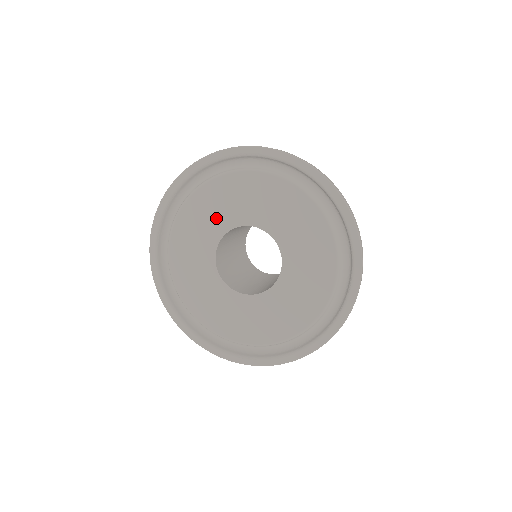
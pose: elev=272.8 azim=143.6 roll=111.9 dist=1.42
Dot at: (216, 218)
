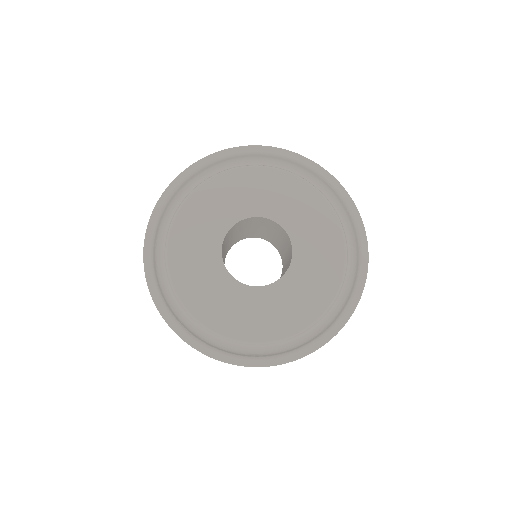
Dot at: (203, 256)
